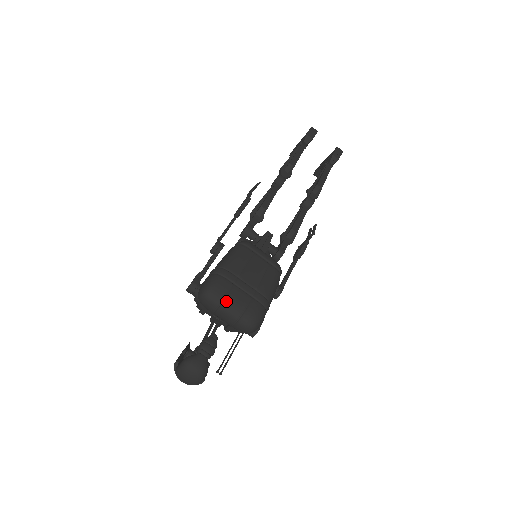
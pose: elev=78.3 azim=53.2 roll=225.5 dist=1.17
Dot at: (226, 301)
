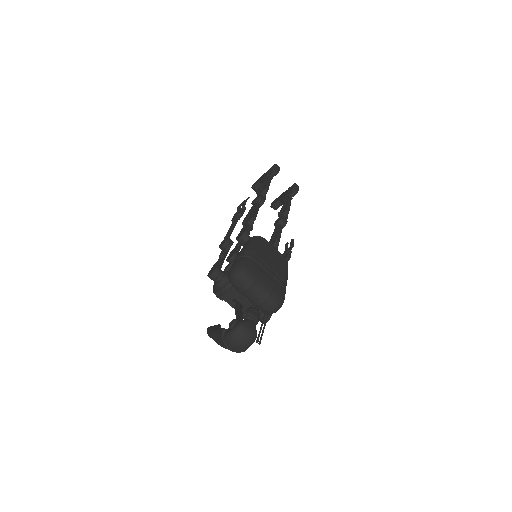
Dot at: (258, 280)
